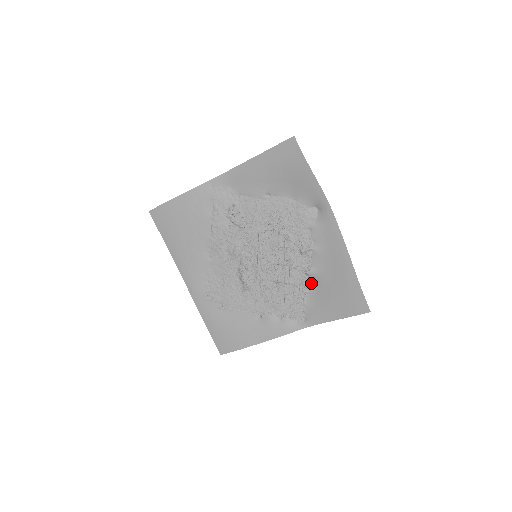
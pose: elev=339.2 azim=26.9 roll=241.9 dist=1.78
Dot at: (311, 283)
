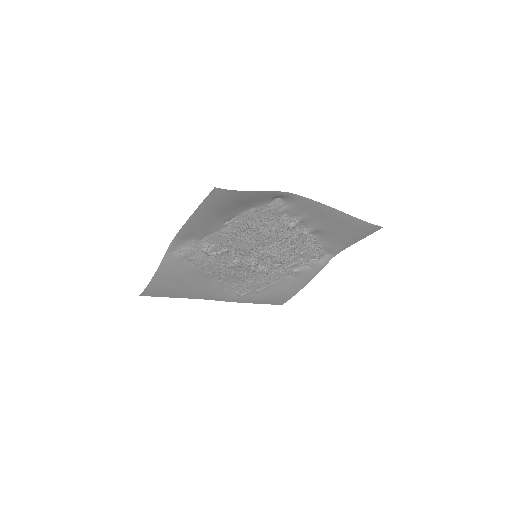
Dot at: (315, 235)
